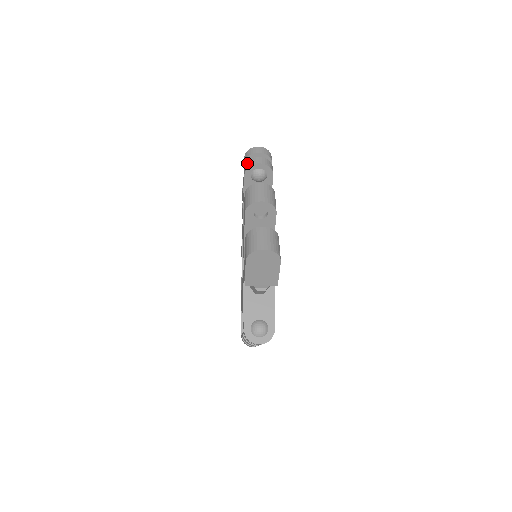
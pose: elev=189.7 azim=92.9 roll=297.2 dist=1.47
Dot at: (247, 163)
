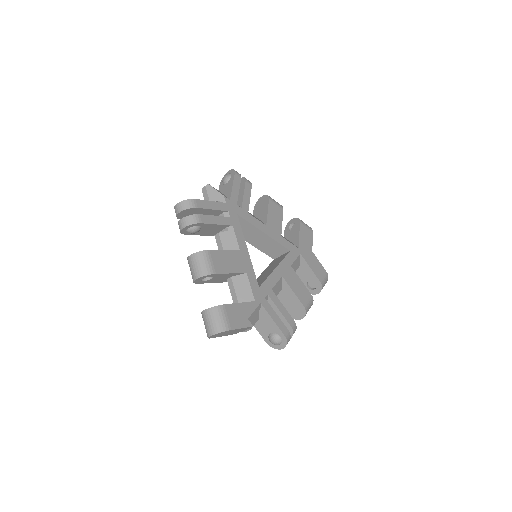
Dot at: (179, 227)
